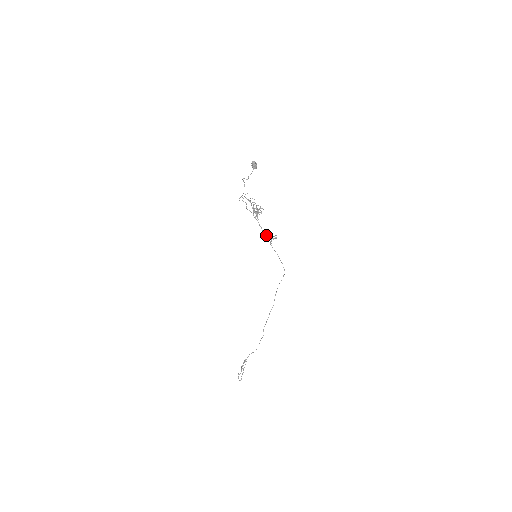
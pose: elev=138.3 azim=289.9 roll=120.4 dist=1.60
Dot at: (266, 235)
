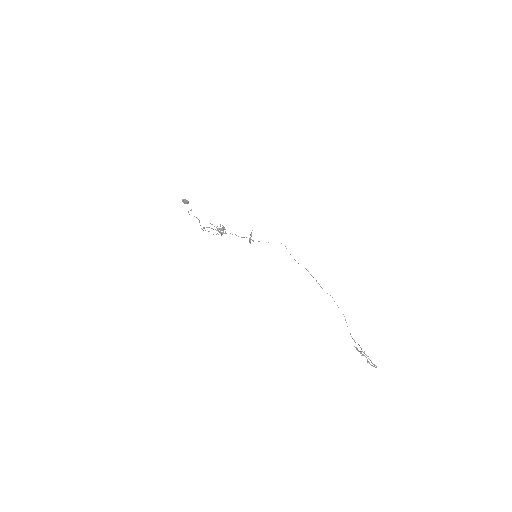
Dot at: occluded
